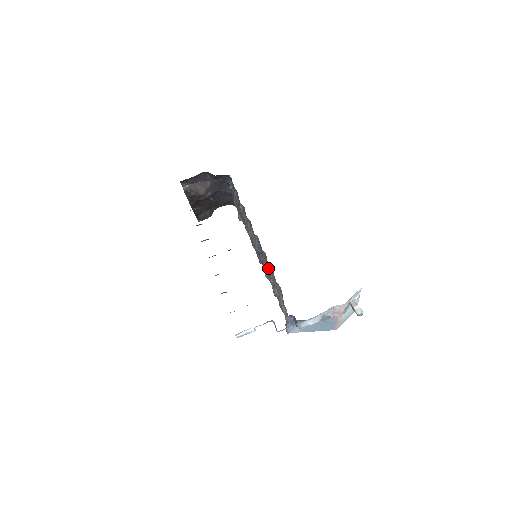
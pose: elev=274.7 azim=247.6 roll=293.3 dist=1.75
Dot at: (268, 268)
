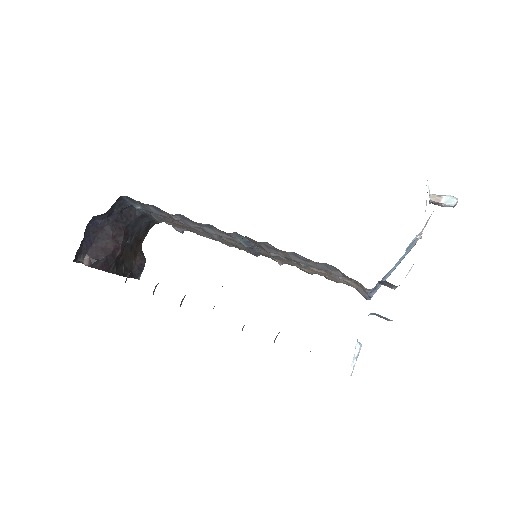
Dot at: (285, 256)
